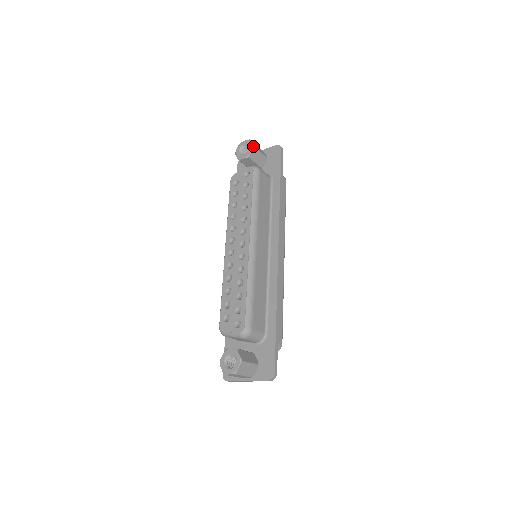
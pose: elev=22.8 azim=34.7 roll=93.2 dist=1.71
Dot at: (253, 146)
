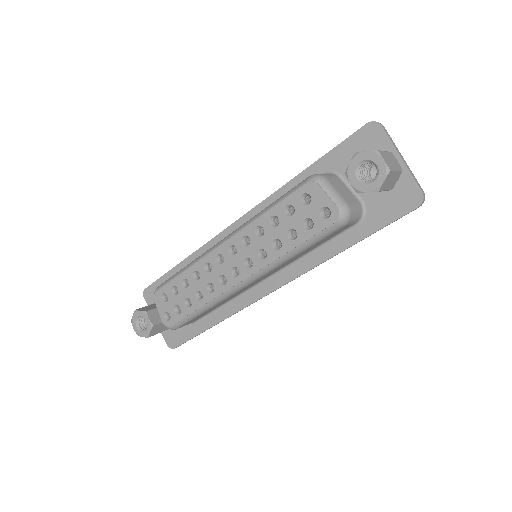
Dot at: (378, 190)
